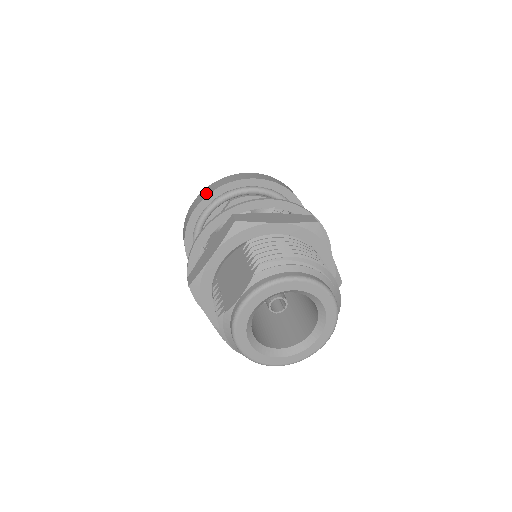
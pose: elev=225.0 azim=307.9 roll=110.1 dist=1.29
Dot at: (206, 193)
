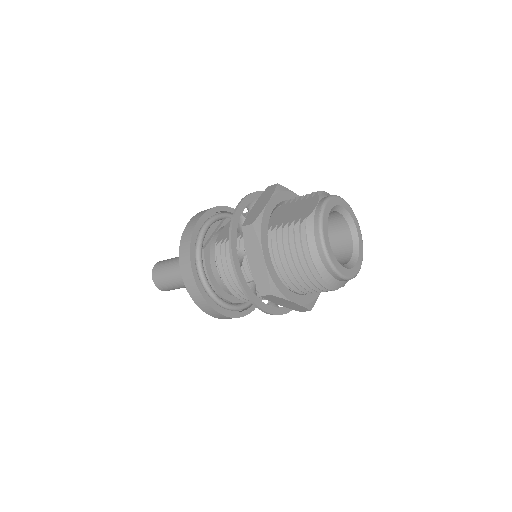
Dot at: (205, 210)
